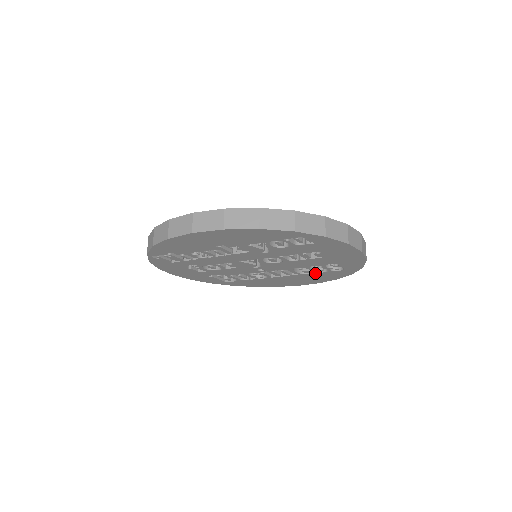
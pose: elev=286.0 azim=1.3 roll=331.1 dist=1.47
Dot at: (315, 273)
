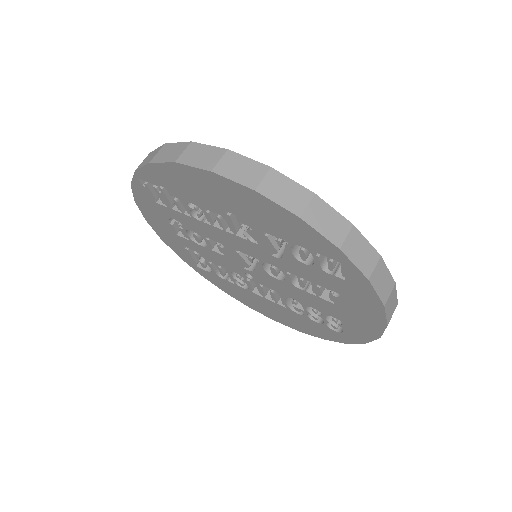
Dot at: (305, 317)
